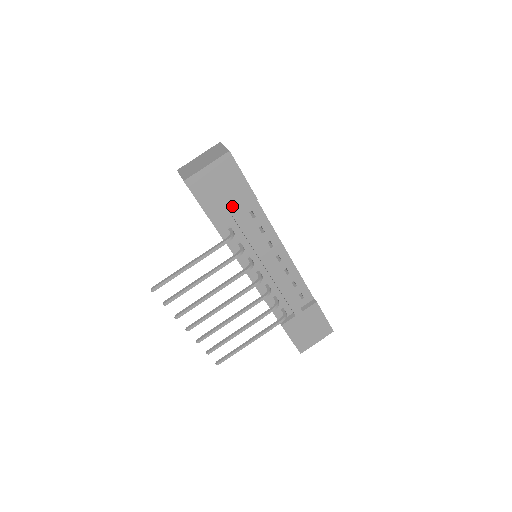
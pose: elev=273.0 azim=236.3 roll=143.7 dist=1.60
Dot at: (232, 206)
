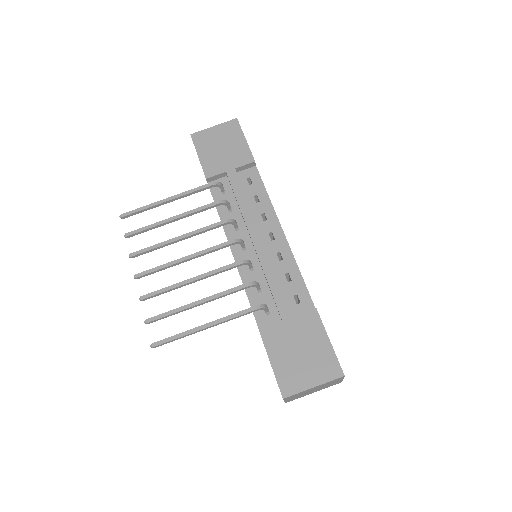
Dot at: (228, 163)
